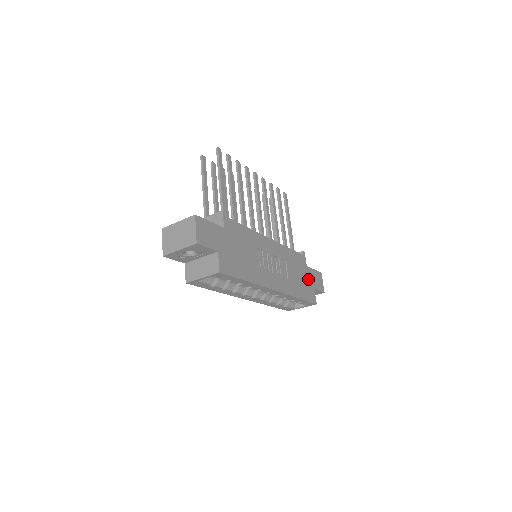
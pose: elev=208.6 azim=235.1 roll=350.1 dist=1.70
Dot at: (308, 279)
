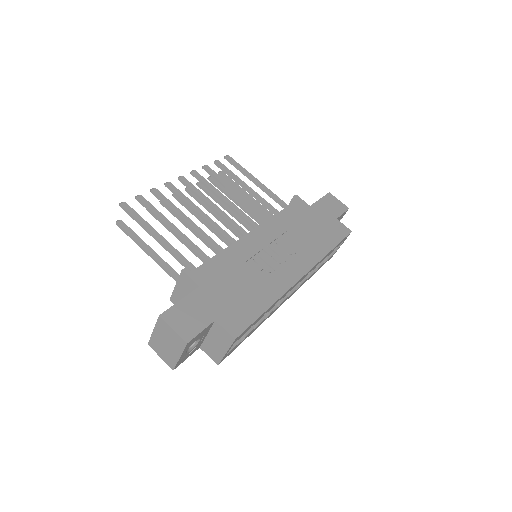
Dot at: (323, 218)
